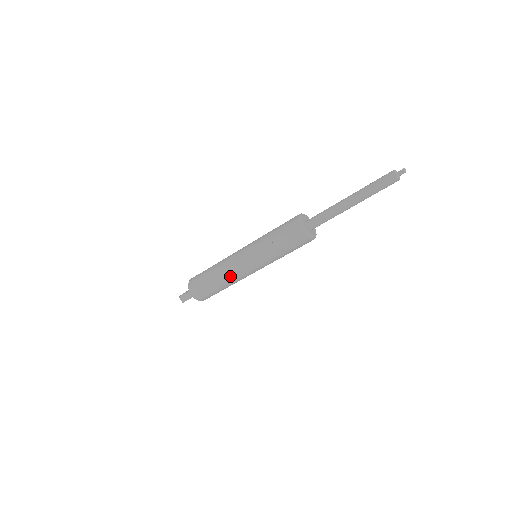
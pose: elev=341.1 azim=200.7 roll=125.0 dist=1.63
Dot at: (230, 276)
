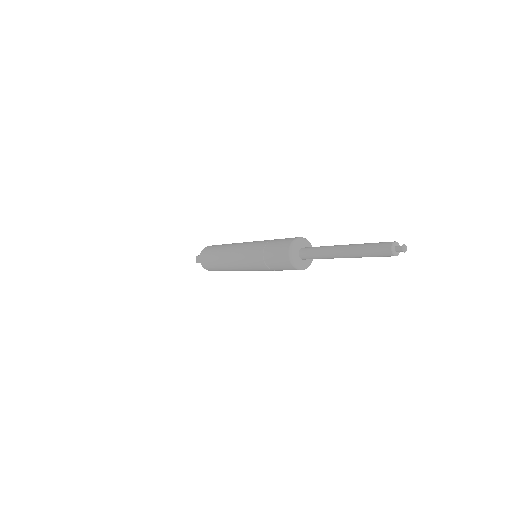
Dot at: (227, 262)
